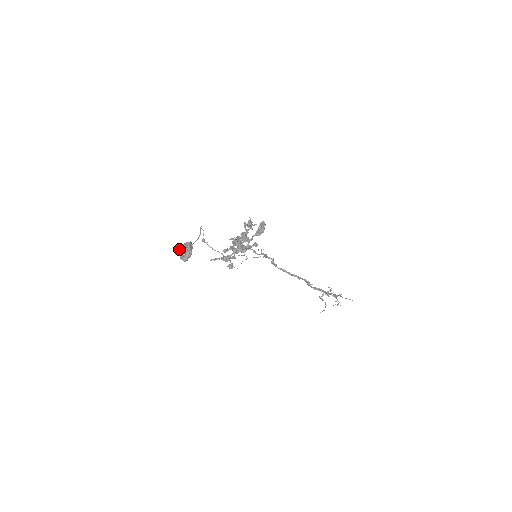
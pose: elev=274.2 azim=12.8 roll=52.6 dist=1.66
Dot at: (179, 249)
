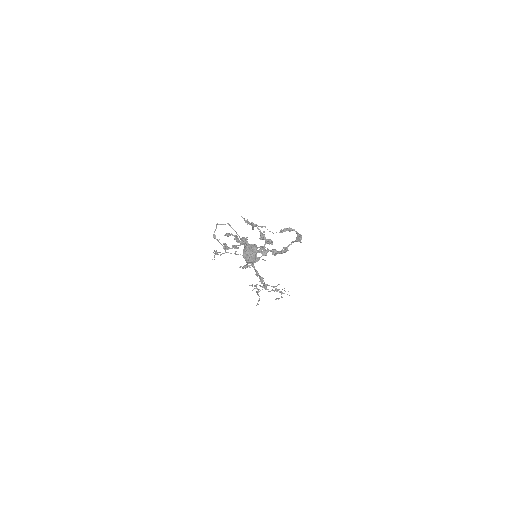
Dot at: (245, 251)
